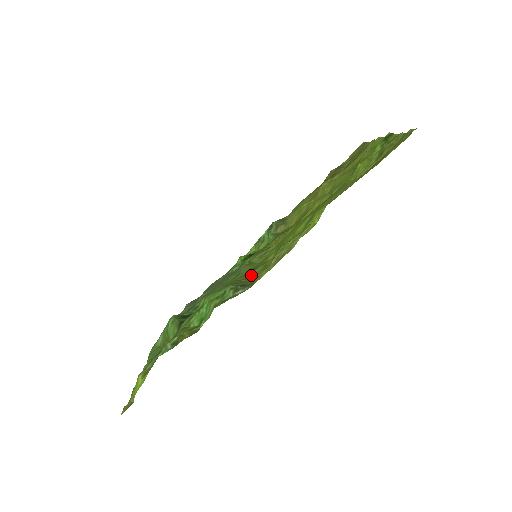
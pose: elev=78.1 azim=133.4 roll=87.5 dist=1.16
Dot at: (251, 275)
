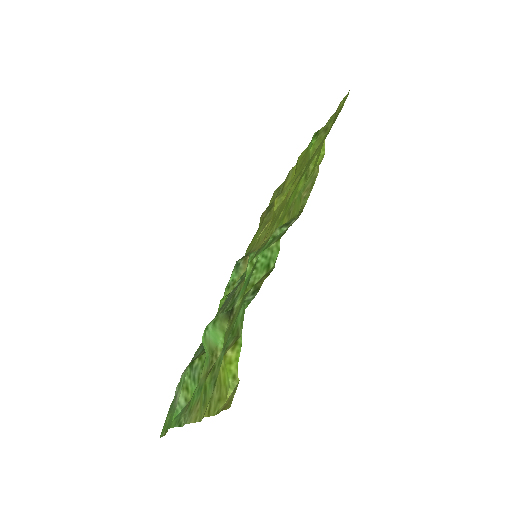
Dot at: occluded
